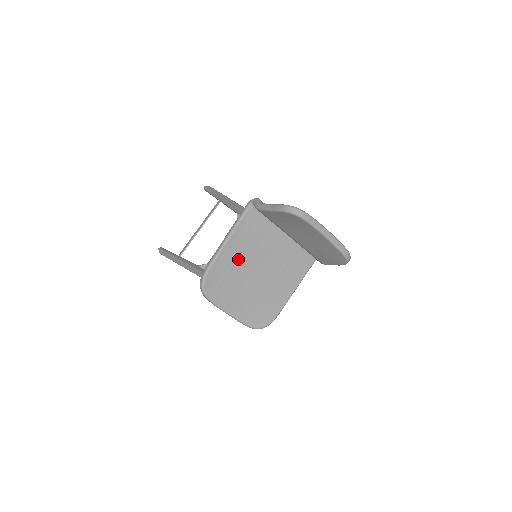
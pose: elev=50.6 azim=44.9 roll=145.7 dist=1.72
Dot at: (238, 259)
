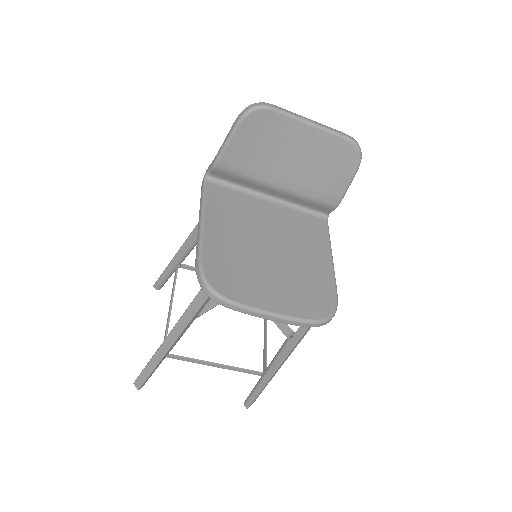
Dot at: (233, 239)
